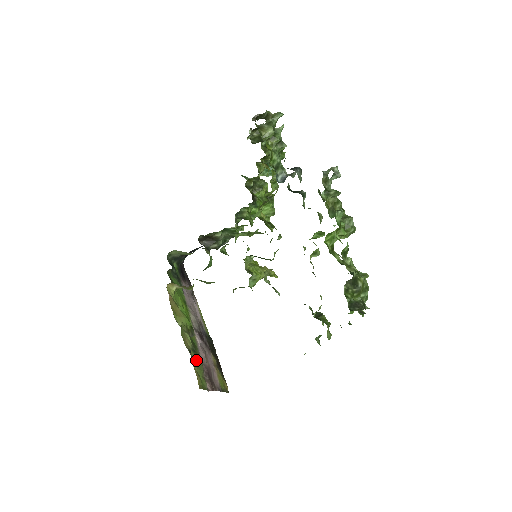
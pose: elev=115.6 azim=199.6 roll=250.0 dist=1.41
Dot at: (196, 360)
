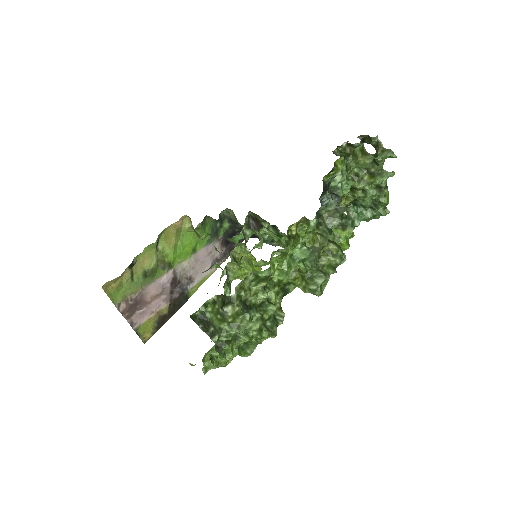
Dot at: (136, 279)
